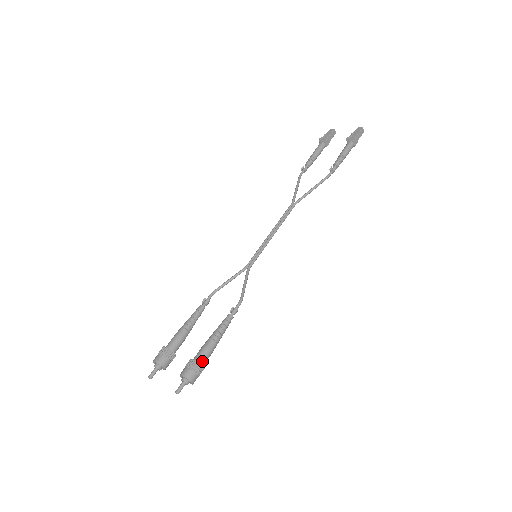
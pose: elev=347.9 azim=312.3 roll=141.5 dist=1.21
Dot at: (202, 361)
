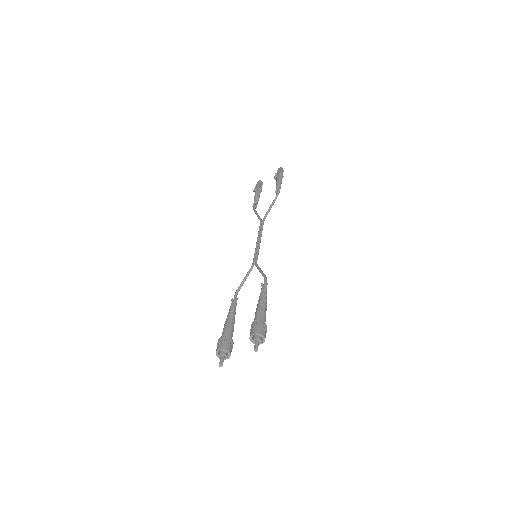
Dot at: (262, 320)
